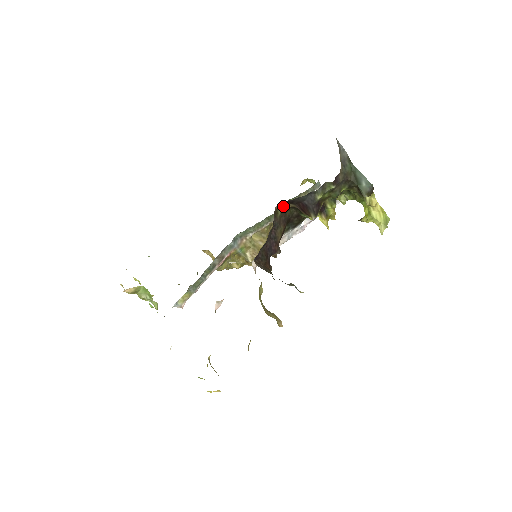
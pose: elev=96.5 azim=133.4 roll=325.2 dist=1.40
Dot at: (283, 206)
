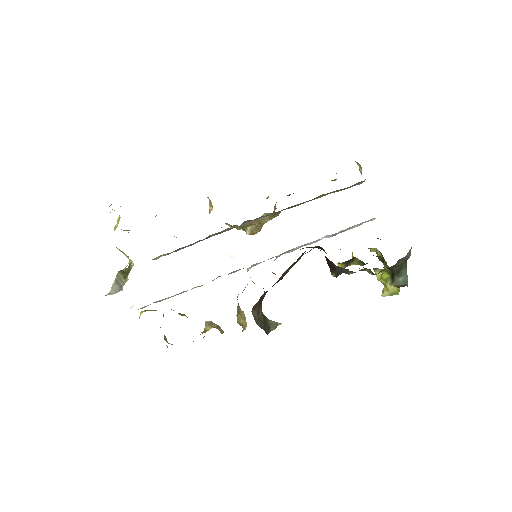
Dot at: occluded
